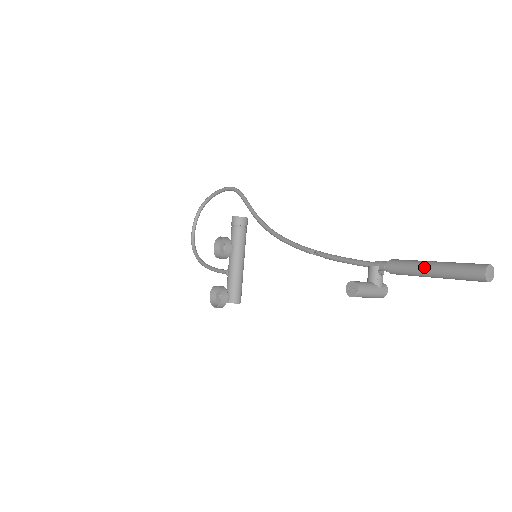
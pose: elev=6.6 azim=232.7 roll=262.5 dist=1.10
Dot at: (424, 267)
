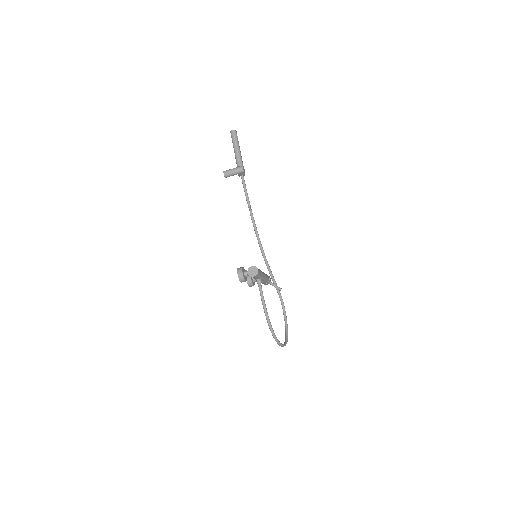
Dot at: (235, 153)
